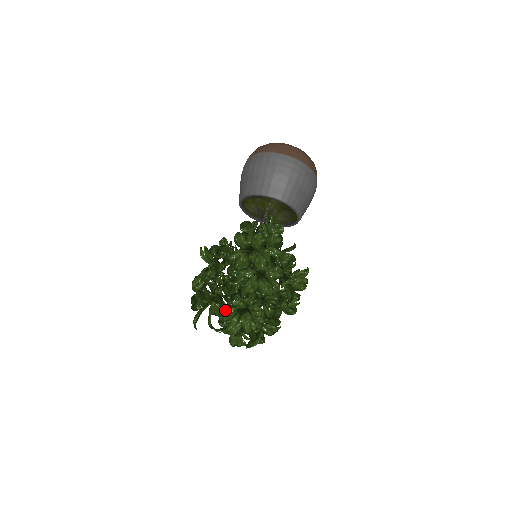
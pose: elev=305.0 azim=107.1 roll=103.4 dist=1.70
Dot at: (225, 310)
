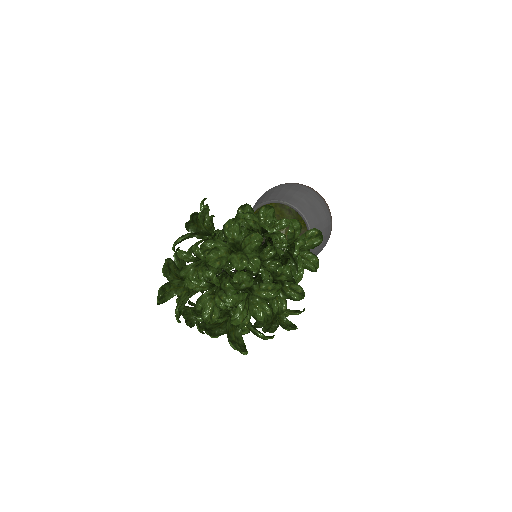
Dot at: (212, 239)
